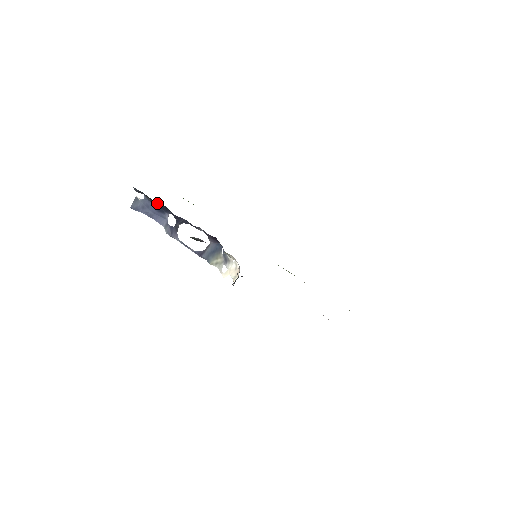
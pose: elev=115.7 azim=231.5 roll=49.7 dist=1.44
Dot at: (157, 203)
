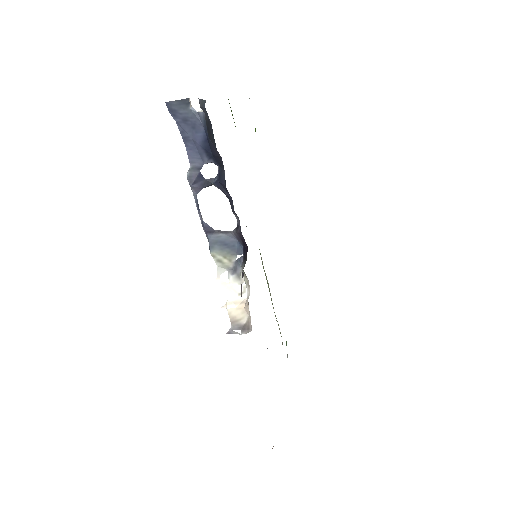
Dot at: (214, 146)
